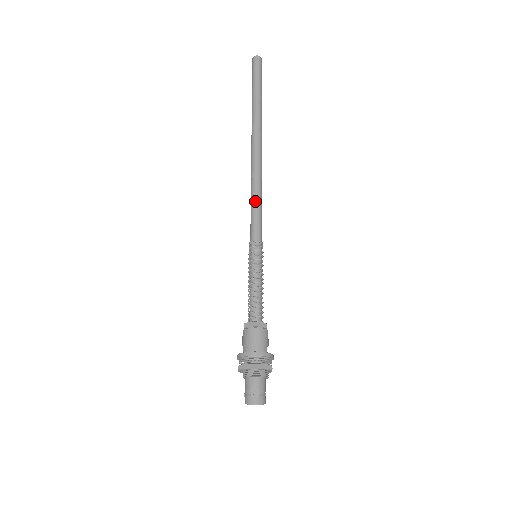
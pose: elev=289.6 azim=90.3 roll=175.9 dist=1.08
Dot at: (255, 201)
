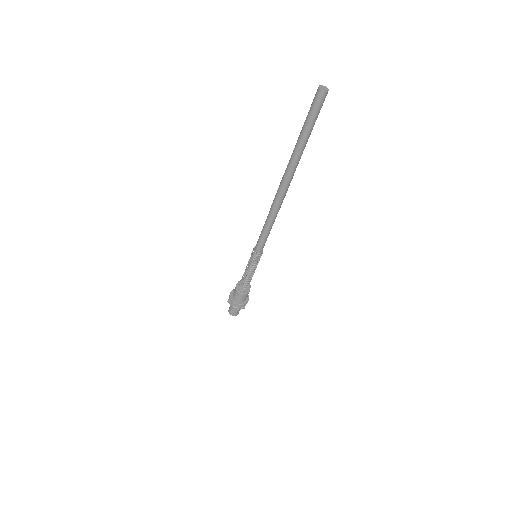
Dot at: (266, 229)
